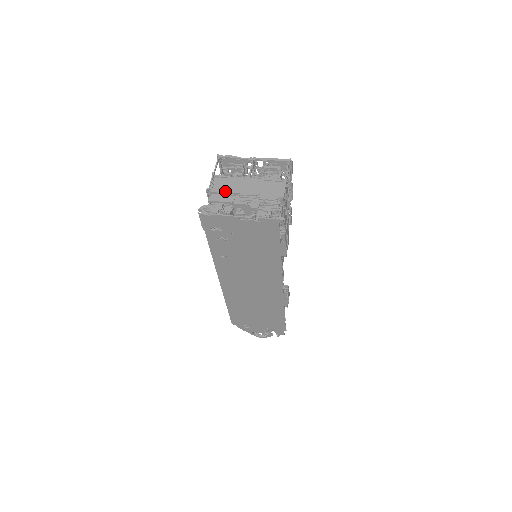
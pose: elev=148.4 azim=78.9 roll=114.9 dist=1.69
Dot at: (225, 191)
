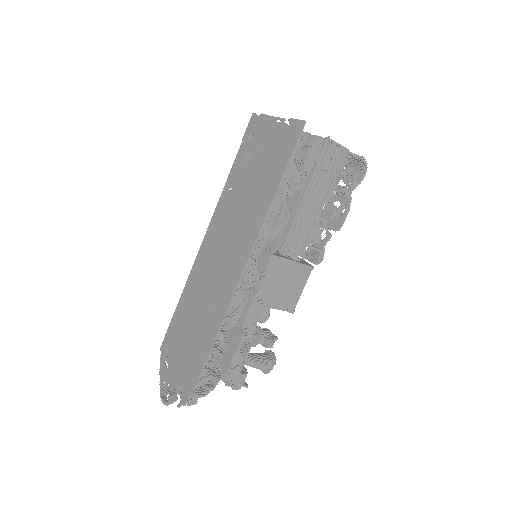
Dot at: occluded
